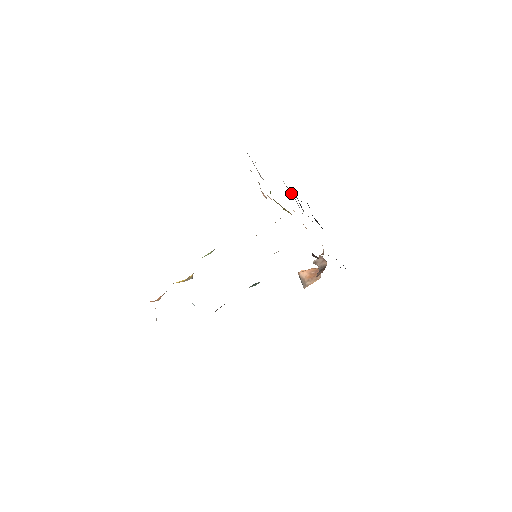
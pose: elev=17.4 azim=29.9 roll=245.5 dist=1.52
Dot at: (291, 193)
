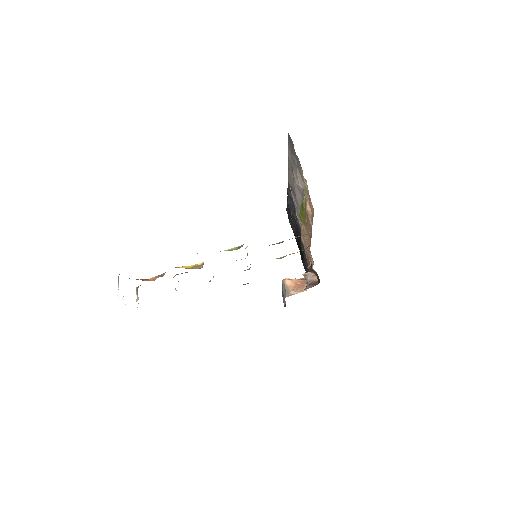
Dot at: (293, 200)
